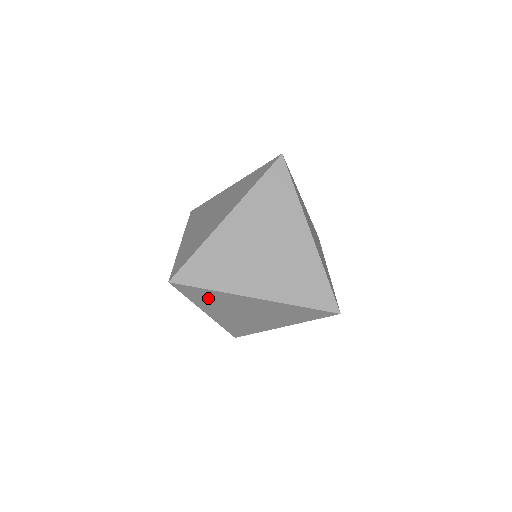
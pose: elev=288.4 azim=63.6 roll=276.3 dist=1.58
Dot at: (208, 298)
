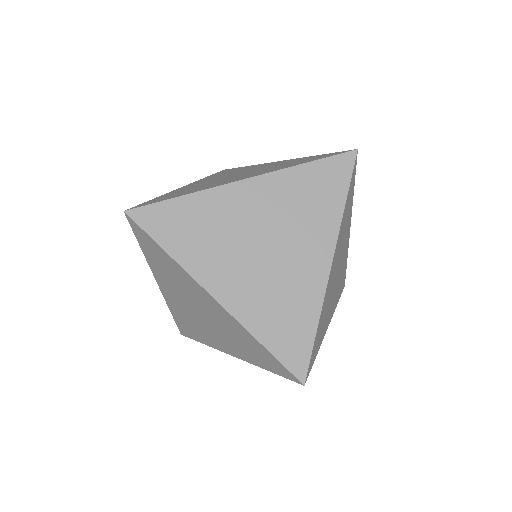
Dot at: (162, 263)
